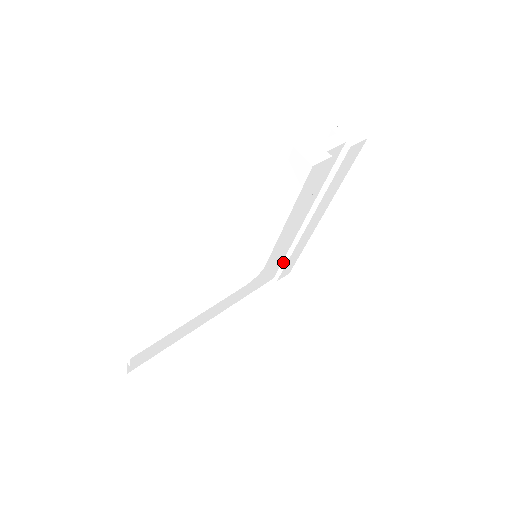
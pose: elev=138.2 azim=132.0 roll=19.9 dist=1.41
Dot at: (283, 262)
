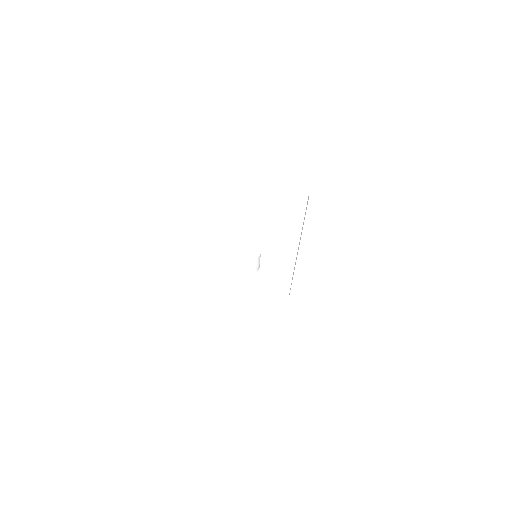
Dot at: occluded
